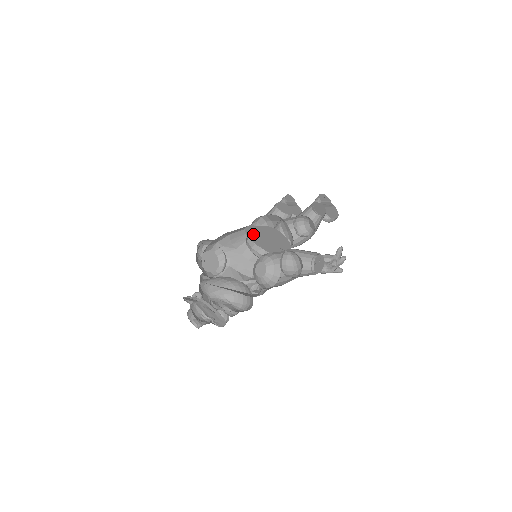
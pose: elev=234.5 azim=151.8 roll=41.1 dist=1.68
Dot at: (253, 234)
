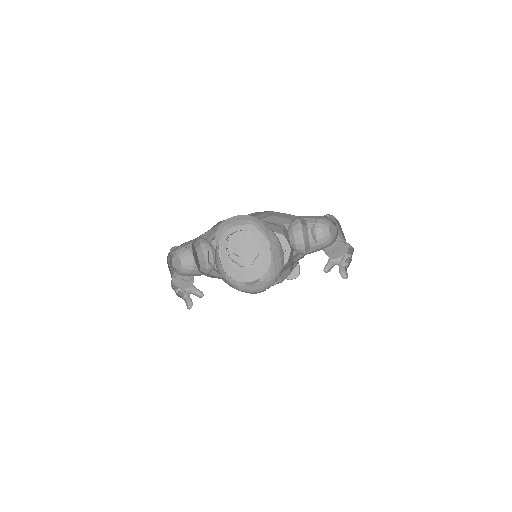
Dot at: occluded
